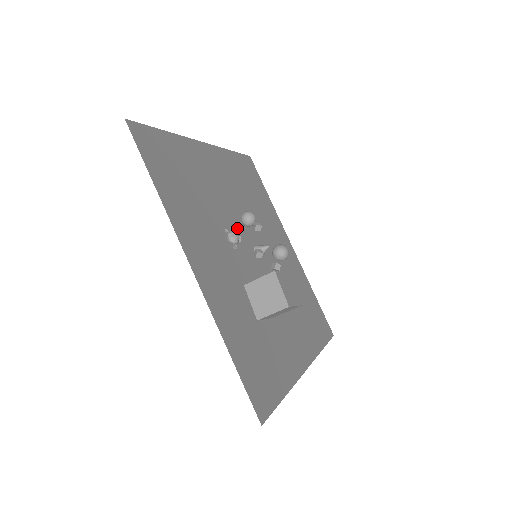
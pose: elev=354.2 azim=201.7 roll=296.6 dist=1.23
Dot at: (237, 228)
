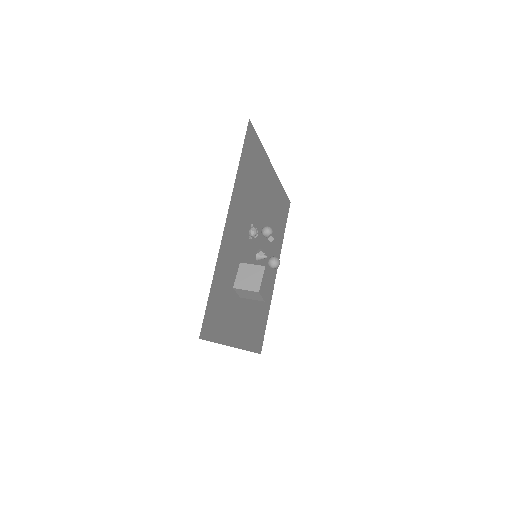
Dot at: occluded
